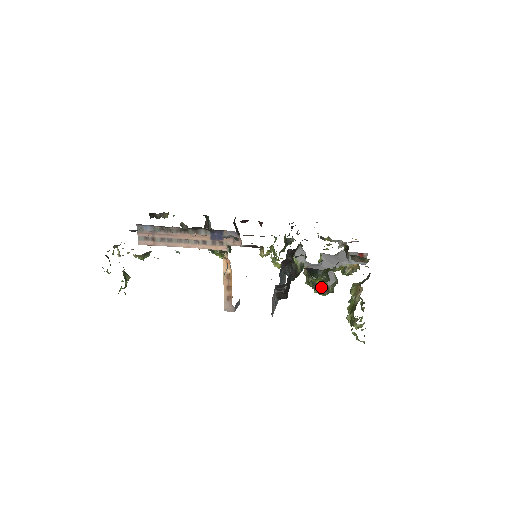
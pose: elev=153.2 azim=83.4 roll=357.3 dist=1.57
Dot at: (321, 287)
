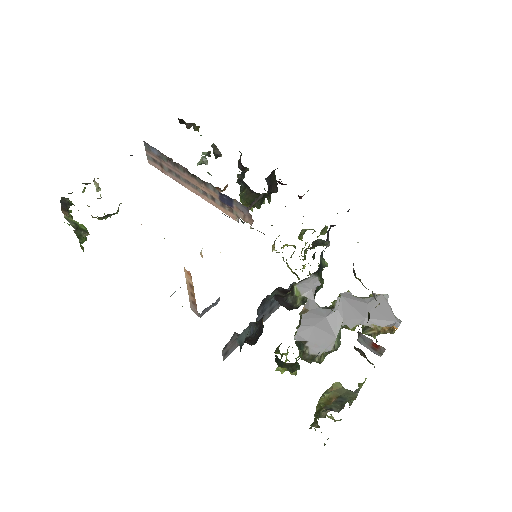
Dot at: (286, 369)
